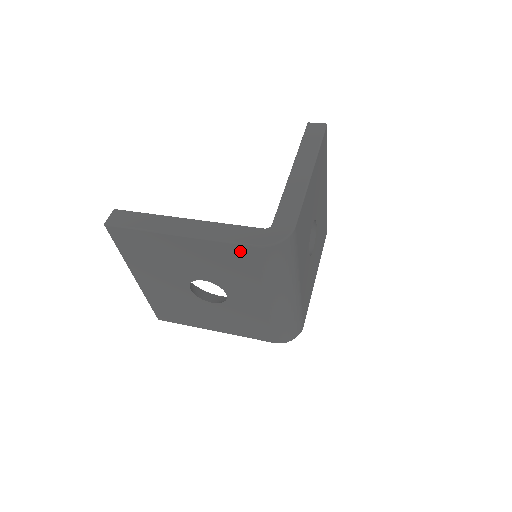
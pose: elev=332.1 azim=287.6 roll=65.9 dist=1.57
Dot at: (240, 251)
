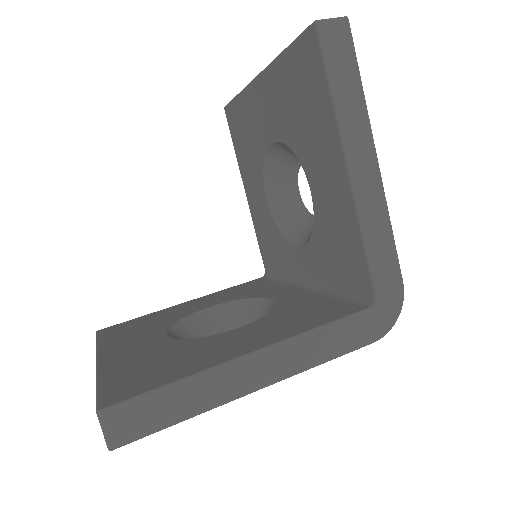
Dot at: occluded
